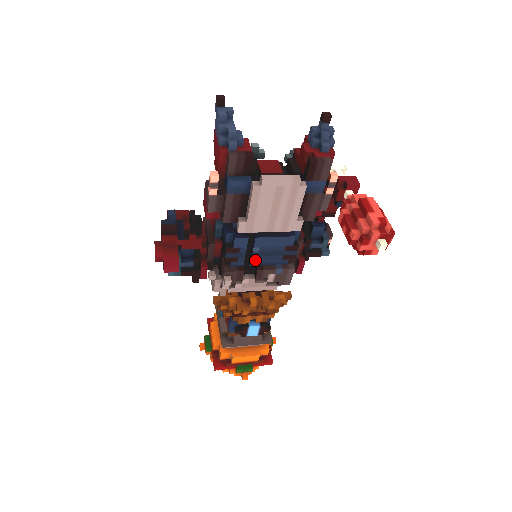
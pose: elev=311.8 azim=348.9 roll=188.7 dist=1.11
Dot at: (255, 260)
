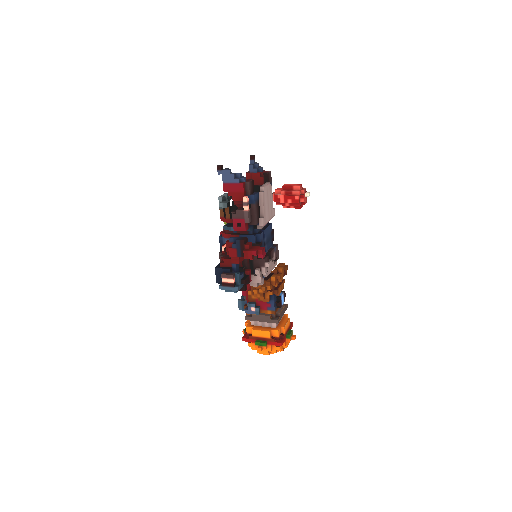
Dot at: (266, 248)
